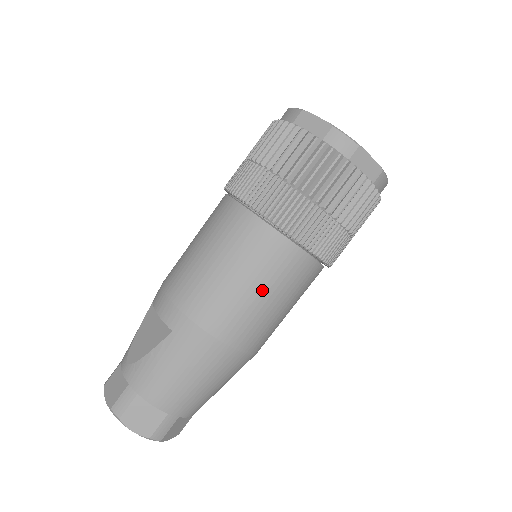
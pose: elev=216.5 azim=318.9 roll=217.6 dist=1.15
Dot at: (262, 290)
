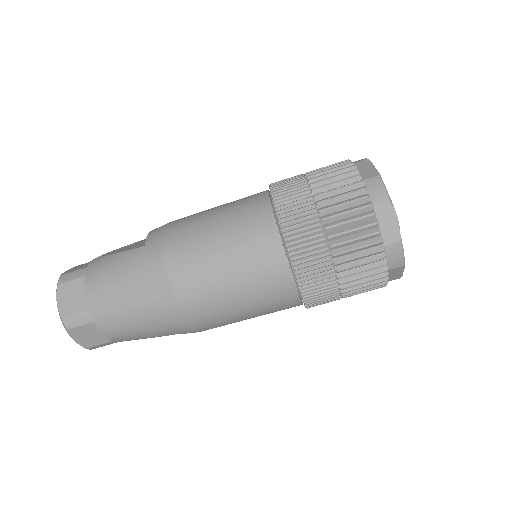
Dot at: (229, 260)
